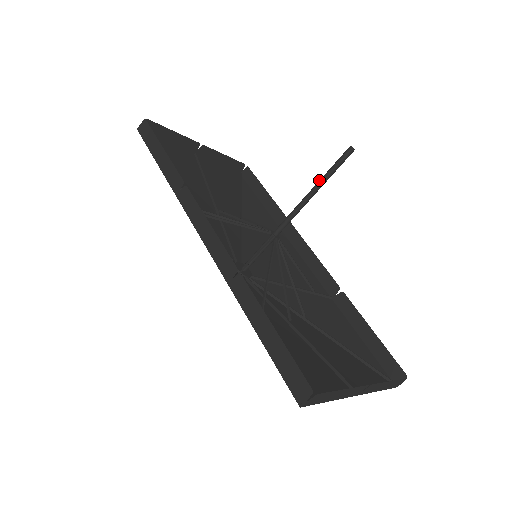
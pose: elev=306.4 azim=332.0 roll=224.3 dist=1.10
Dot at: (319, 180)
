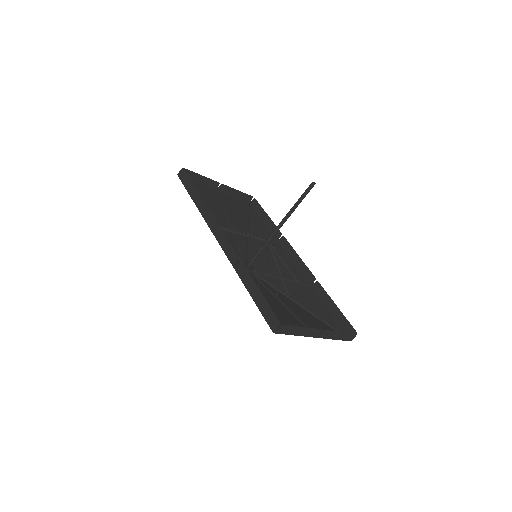
Dot at: (294, 204)
